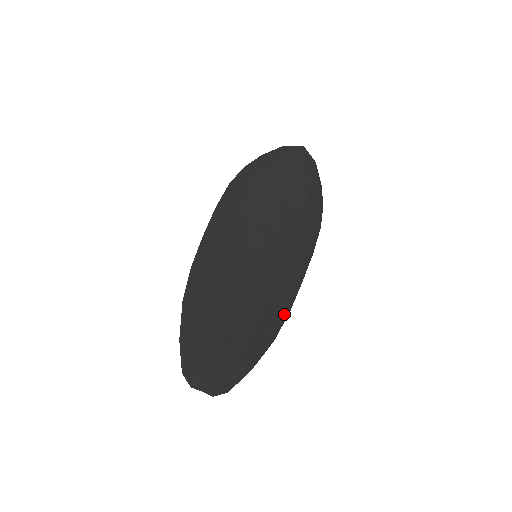
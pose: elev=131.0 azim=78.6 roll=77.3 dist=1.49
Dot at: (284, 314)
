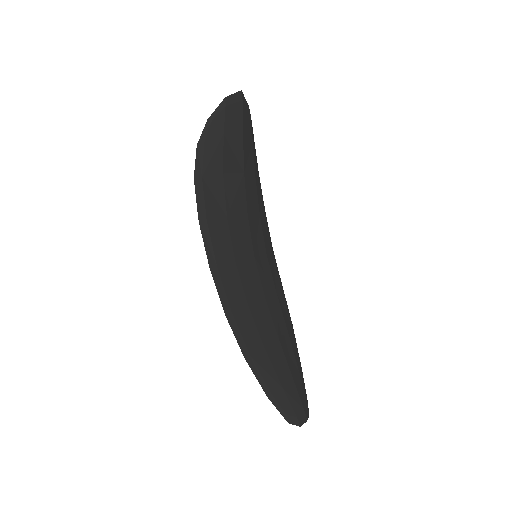
Dot at: (284, 295)
